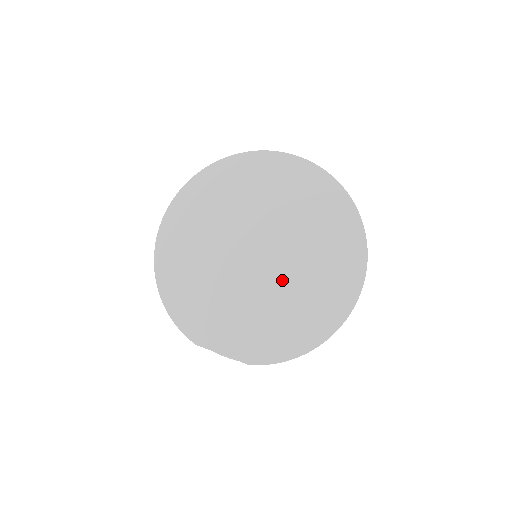
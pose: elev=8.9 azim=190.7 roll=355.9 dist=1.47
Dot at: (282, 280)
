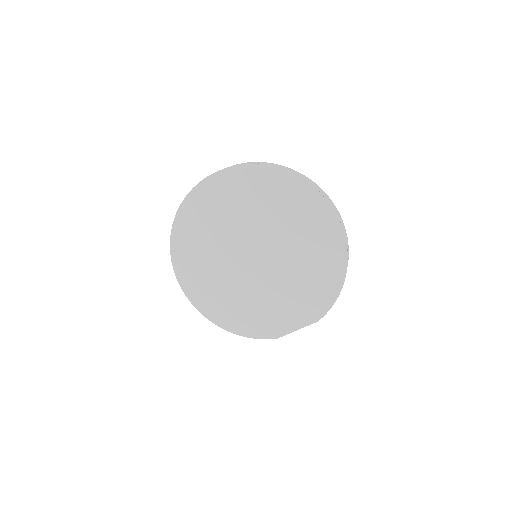
Dot at: (285, 257)
